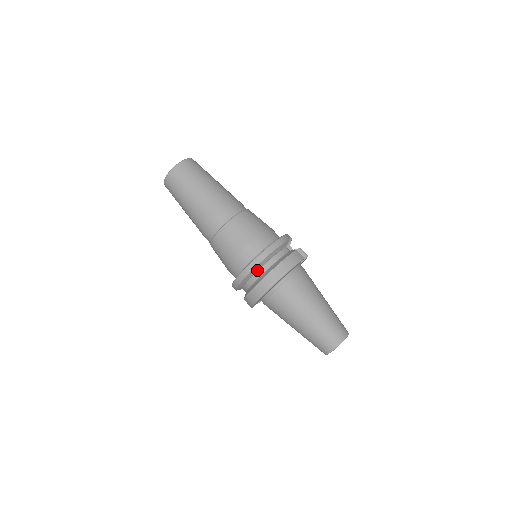
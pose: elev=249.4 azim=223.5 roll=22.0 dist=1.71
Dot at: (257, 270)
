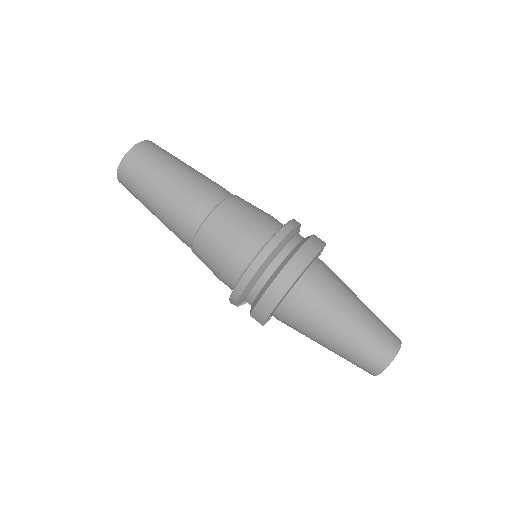
Dot at: (271, 260)
